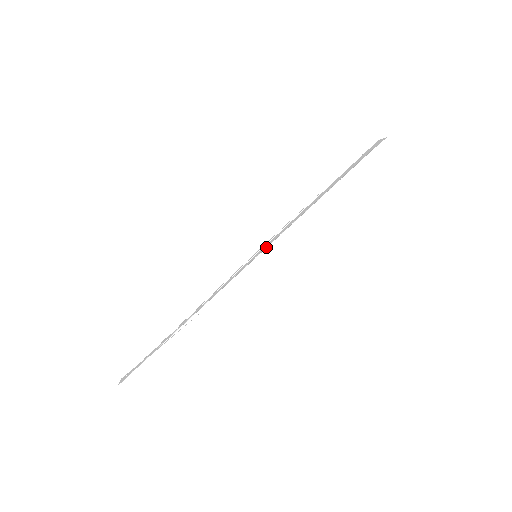
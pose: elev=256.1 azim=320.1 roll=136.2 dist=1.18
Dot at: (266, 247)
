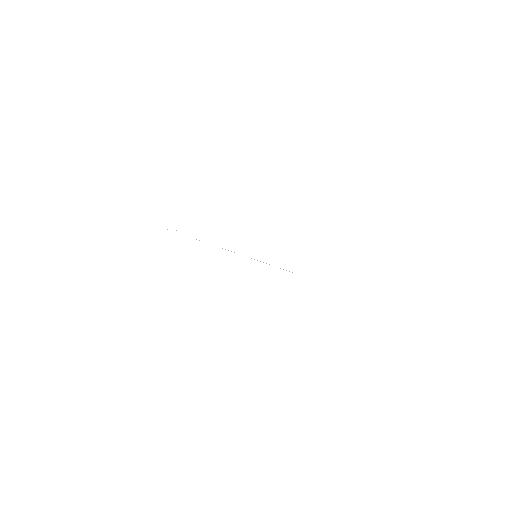
Dot at: occluded
